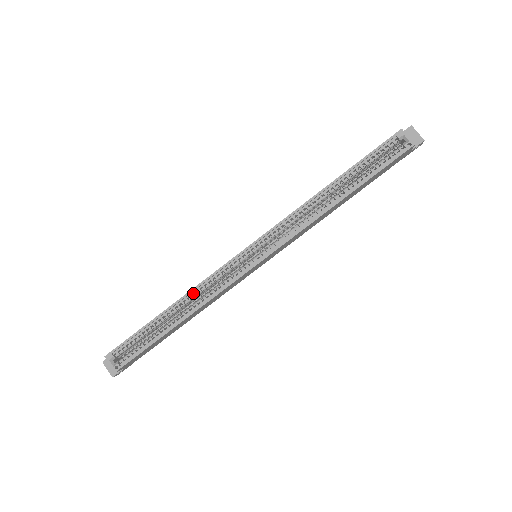
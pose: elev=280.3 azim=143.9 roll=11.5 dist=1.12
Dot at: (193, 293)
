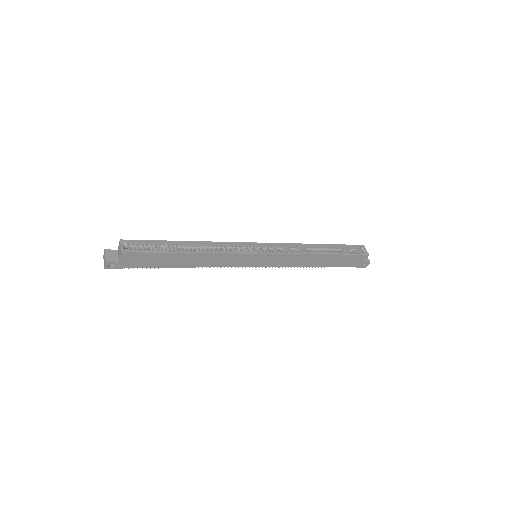
Dot at: (209, 245)
